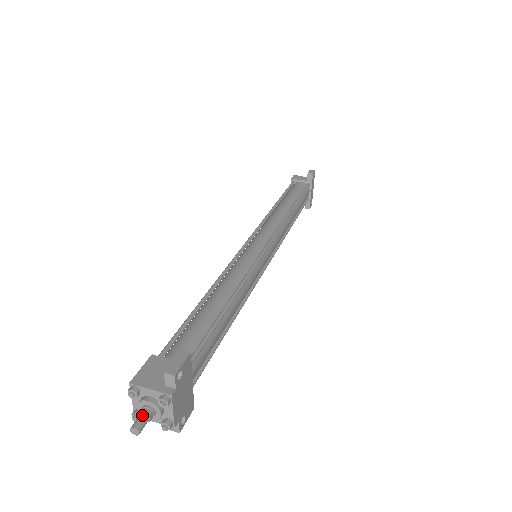
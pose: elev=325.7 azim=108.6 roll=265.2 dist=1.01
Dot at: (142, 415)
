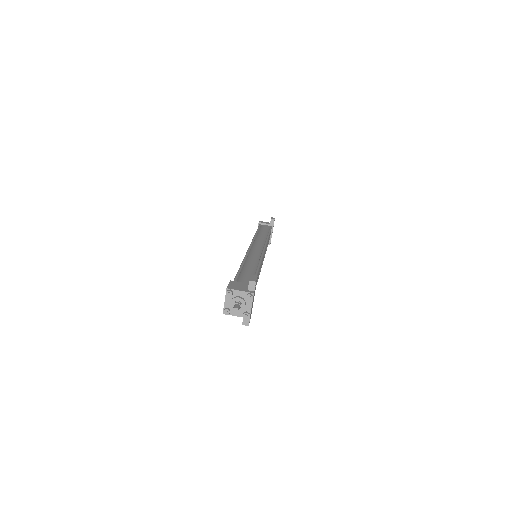
Dot at: (237, 304)
